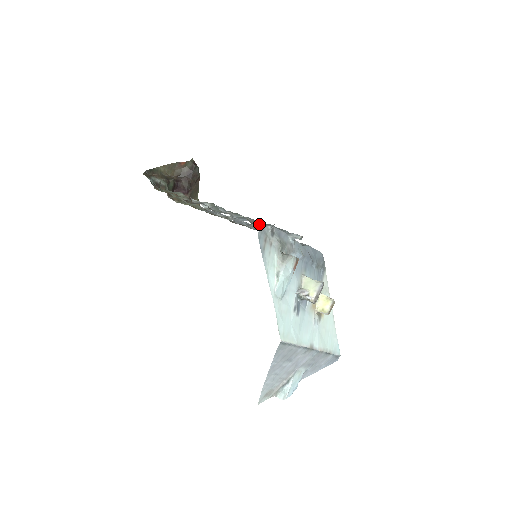
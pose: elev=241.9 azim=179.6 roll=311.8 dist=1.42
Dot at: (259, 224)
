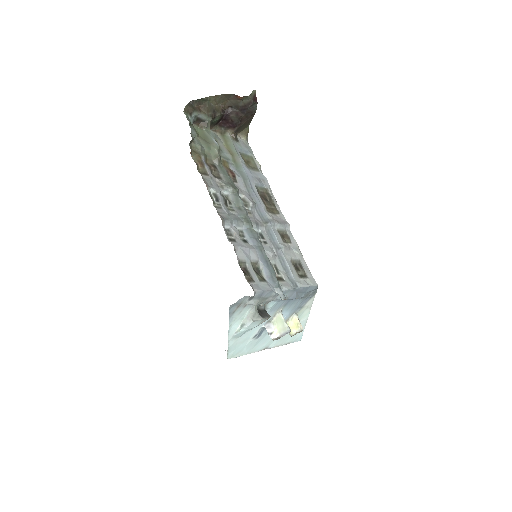
Dot at: (257, 258)
